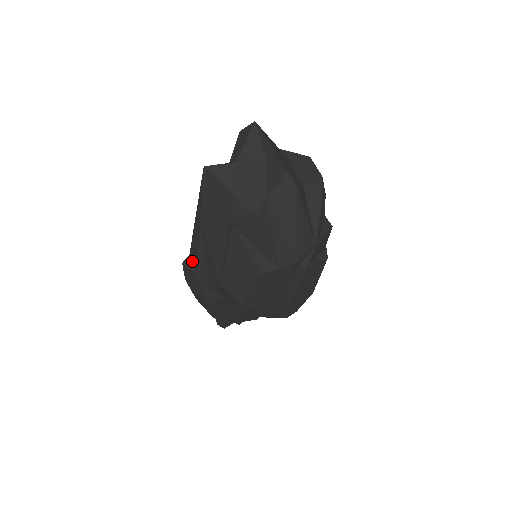
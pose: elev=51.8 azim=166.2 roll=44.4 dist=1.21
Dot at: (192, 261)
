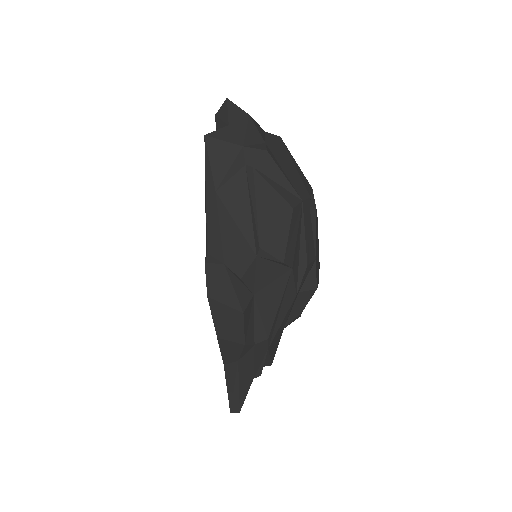
Dot at: (214, 256)
